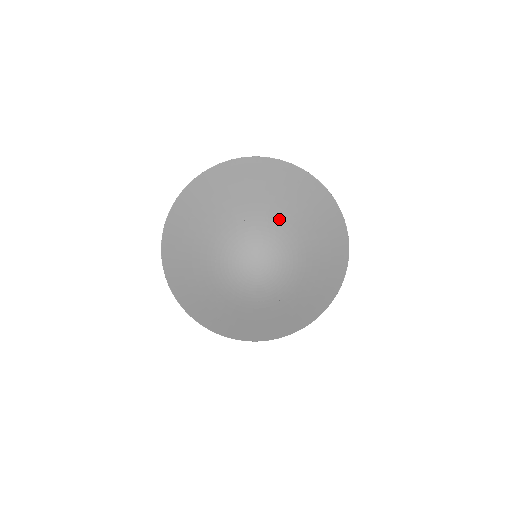
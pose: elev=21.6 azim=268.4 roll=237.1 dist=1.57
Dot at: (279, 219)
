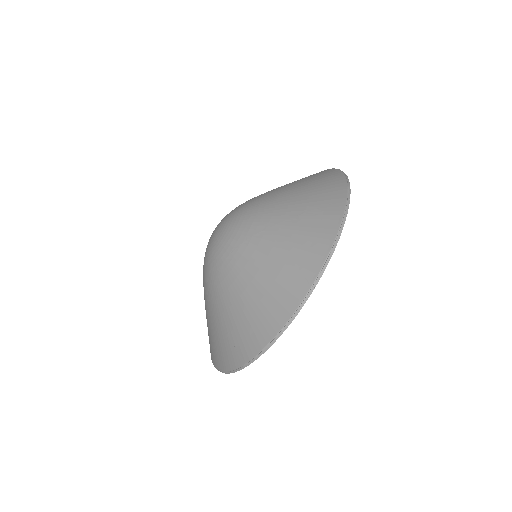
Dot at: occluded
